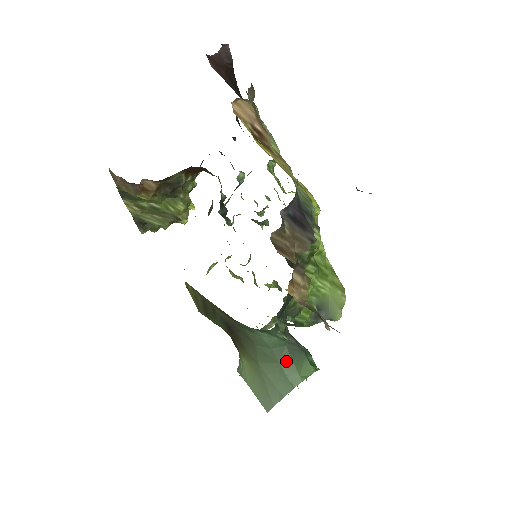
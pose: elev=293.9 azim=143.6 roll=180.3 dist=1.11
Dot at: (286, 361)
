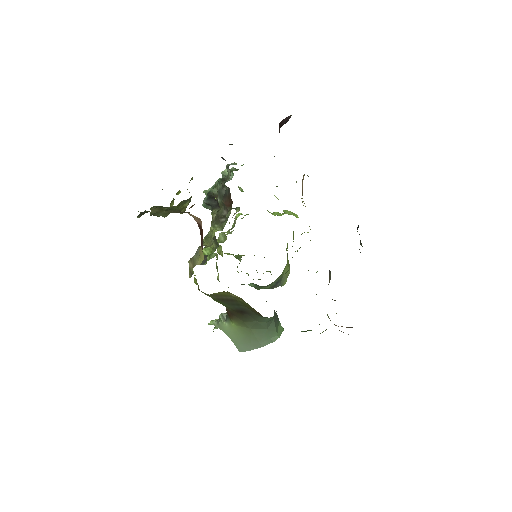
Dot at: (271, 328)
